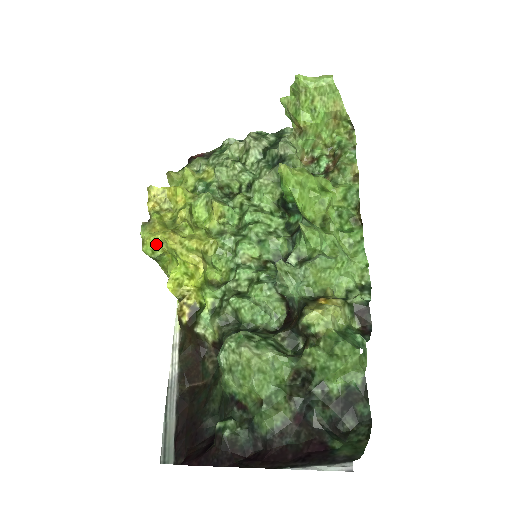
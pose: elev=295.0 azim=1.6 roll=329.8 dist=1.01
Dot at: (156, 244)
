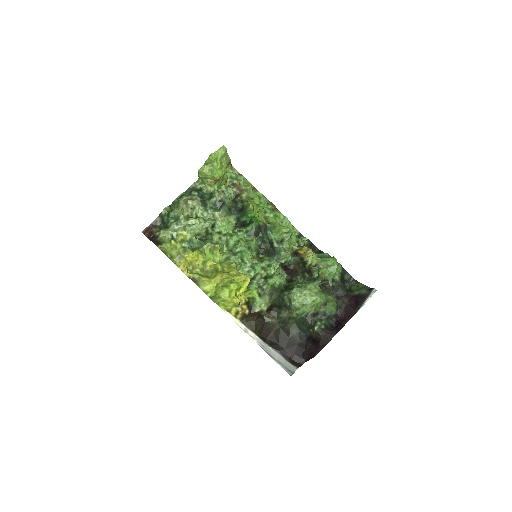
Dot at: (216, 287)
